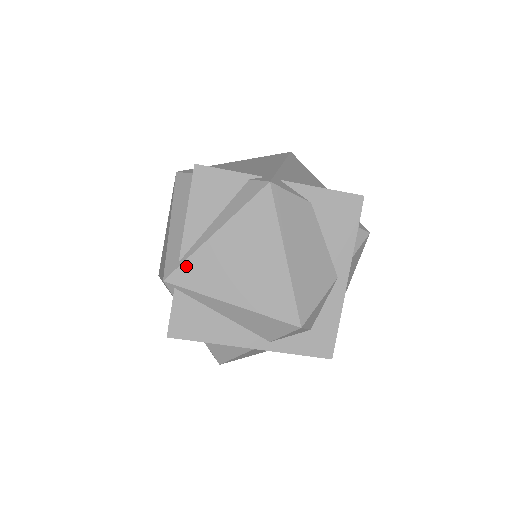
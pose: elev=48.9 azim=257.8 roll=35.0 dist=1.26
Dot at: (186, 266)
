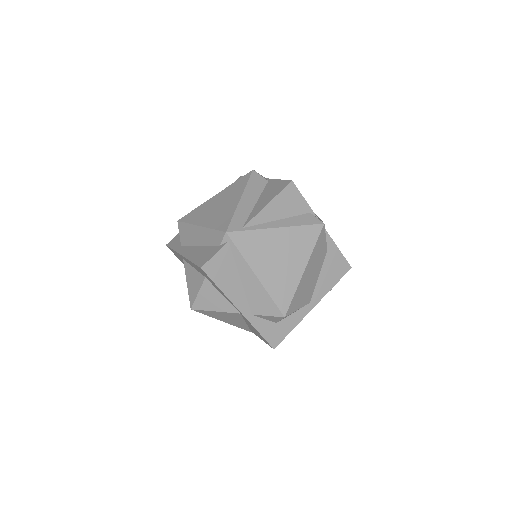
Dot at: (246, 234)
